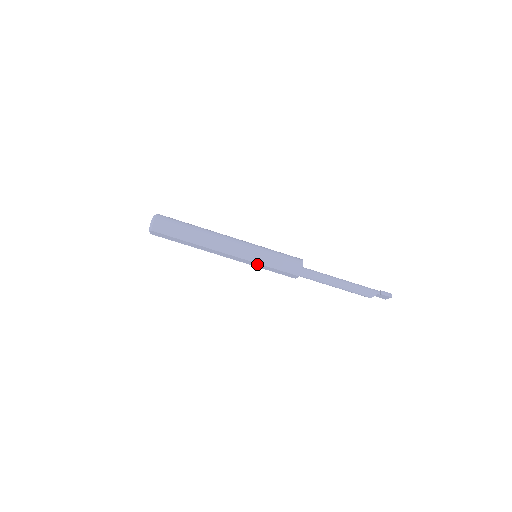
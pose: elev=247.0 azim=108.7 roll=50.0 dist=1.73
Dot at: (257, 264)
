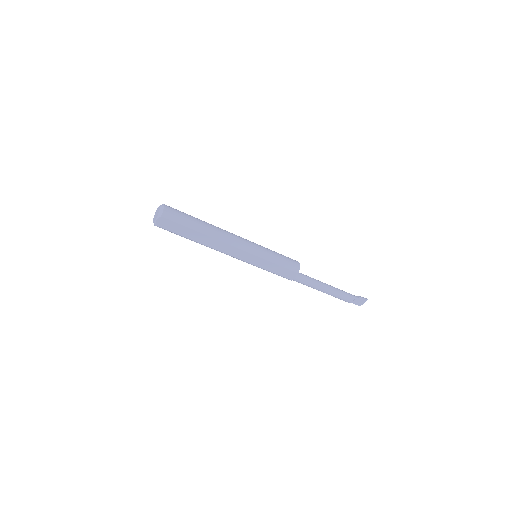
Dot at: (261, 260)
